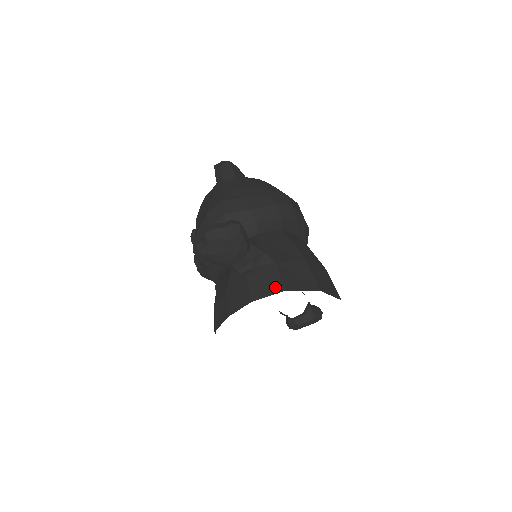
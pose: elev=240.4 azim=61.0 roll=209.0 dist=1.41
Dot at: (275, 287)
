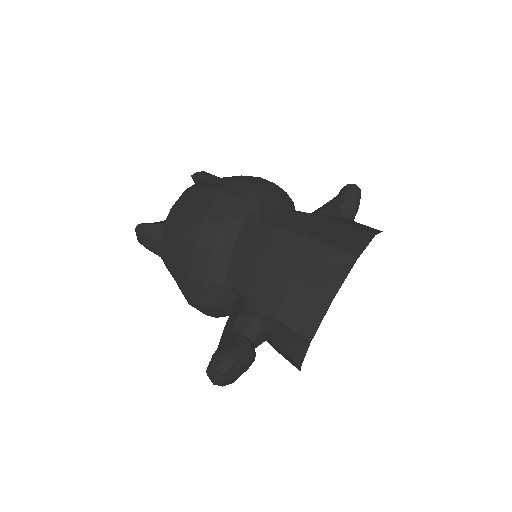
Dot at: (300, 344)
